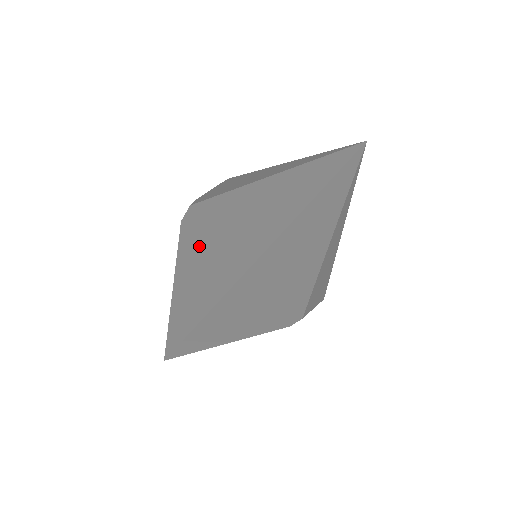
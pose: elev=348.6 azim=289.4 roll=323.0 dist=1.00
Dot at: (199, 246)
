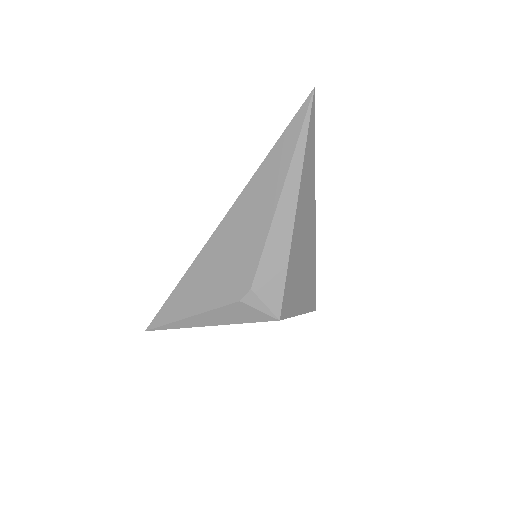
Dot at: occluded
